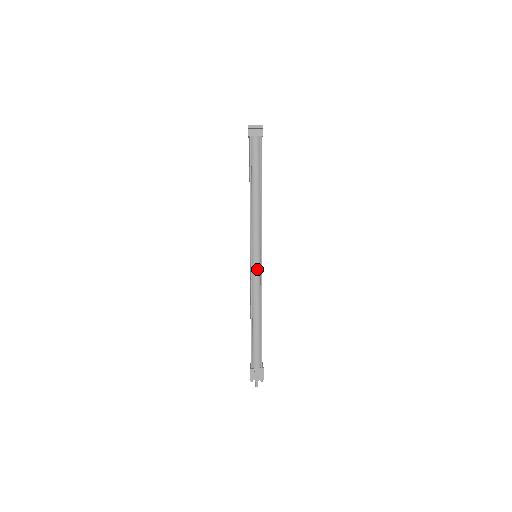
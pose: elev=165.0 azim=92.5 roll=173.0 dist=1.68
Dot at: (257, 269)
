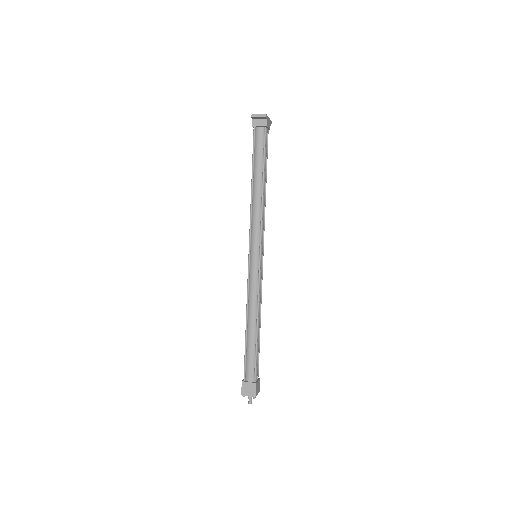
Dot at: (255, 270)
